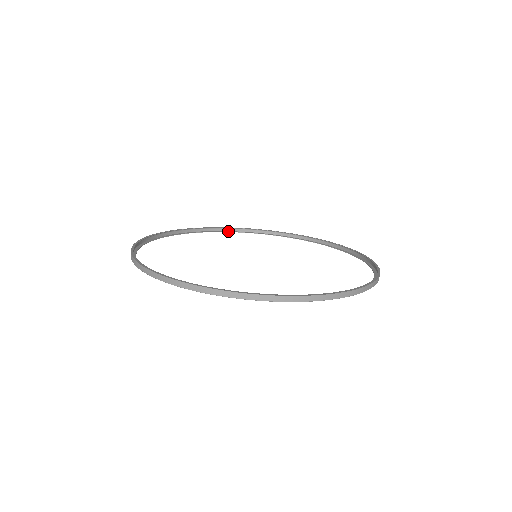
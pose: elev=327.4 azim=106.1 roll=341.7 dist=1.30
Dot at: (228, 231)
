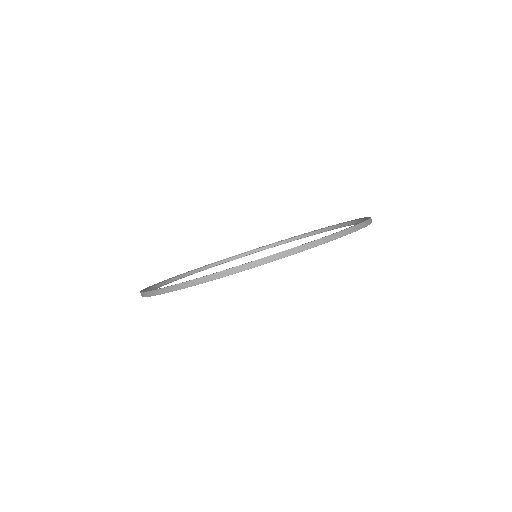
Dot at: (315, 234)
